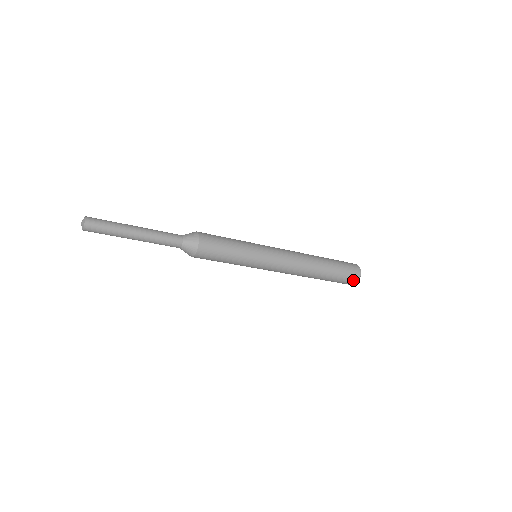
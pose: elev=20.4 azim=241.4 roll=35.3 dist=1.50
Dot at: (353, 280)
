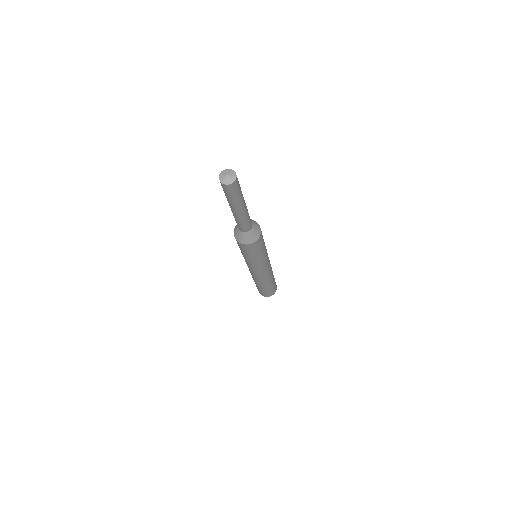
Dot at: (267, 295)
